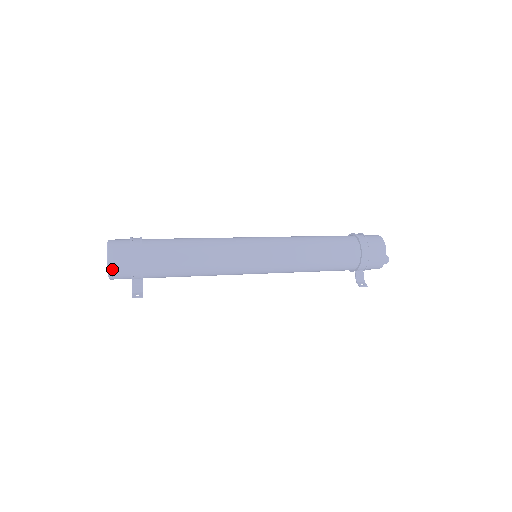
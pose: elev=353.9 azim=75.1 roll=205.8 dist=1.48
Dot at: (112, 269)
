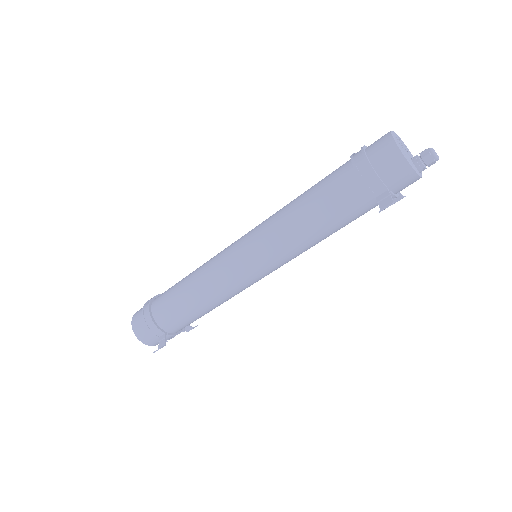
Dot at: (136, 332)
